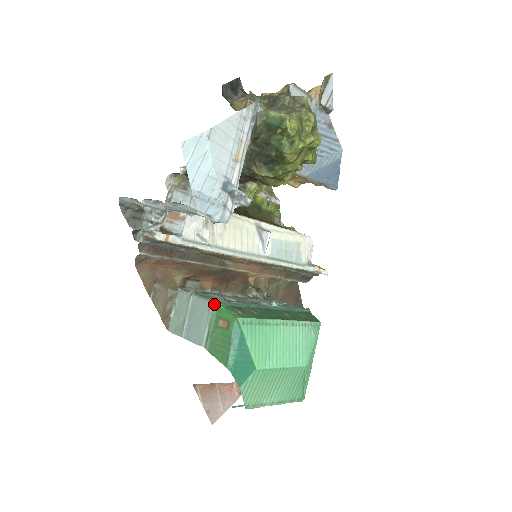
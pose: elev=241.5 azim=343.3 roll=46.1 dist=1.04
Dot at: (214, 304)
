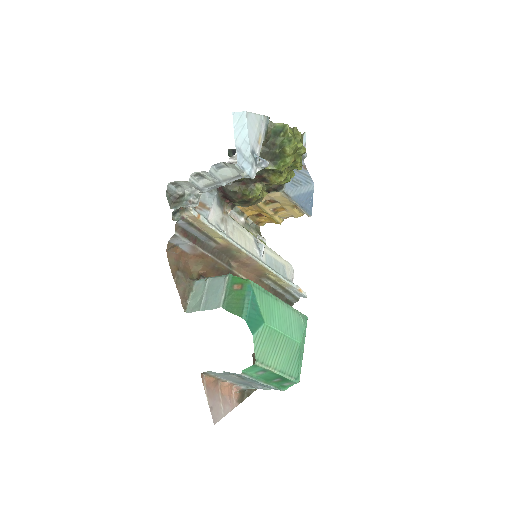
Dot at: (229, 275)
